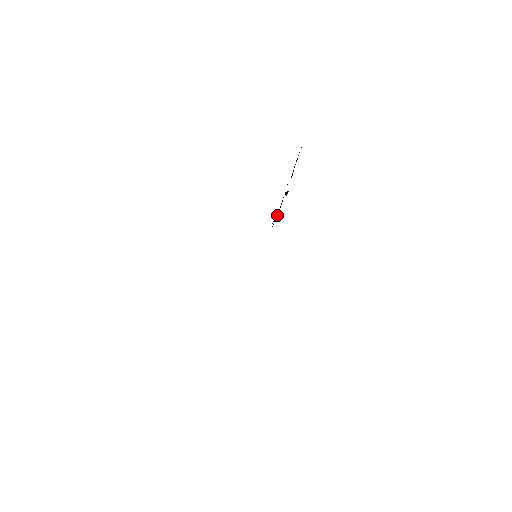
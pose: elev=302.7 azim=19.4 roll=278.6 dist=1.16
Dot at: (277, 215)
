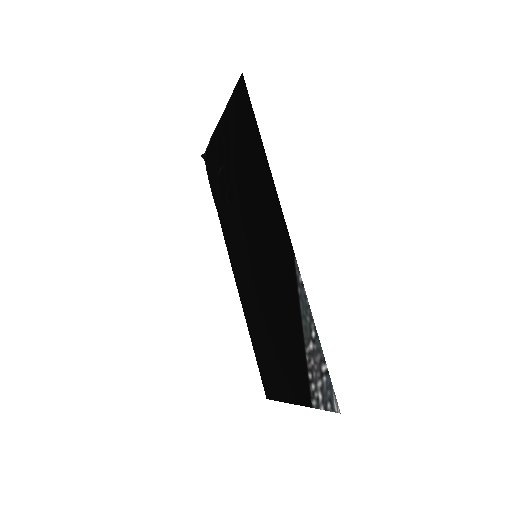
Dot at: (219, 190)
